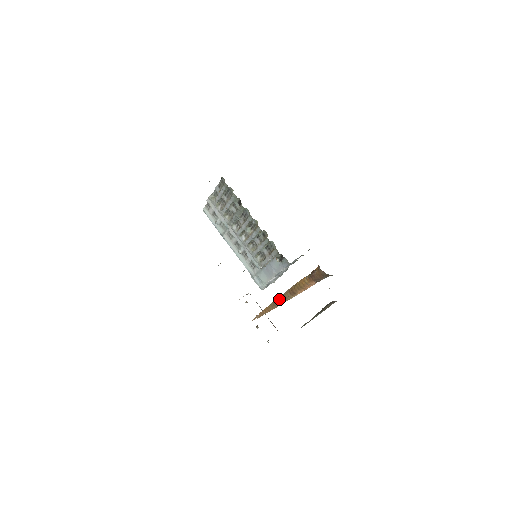
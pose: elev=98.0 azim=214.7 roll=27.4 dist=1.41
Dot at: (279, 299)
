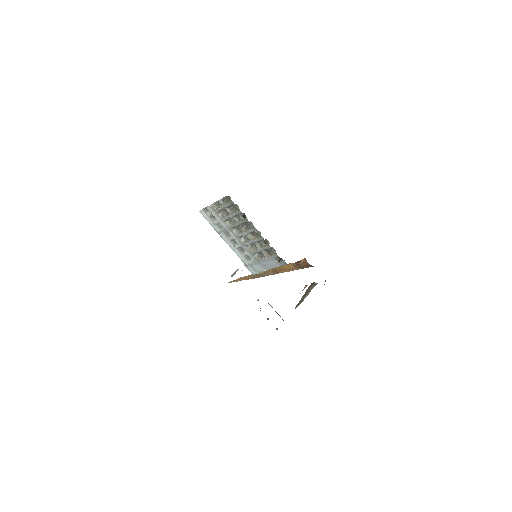
Dot at: (261, 273)
